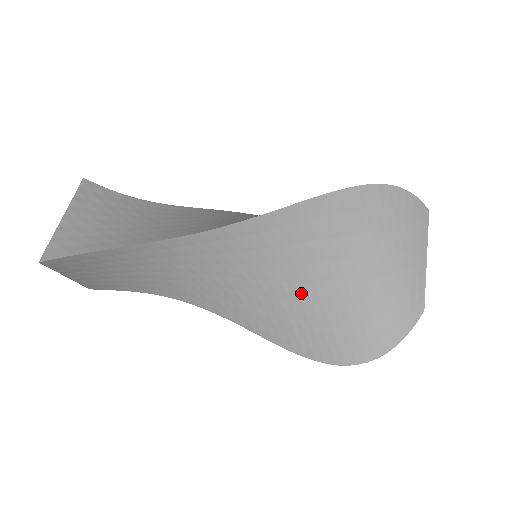
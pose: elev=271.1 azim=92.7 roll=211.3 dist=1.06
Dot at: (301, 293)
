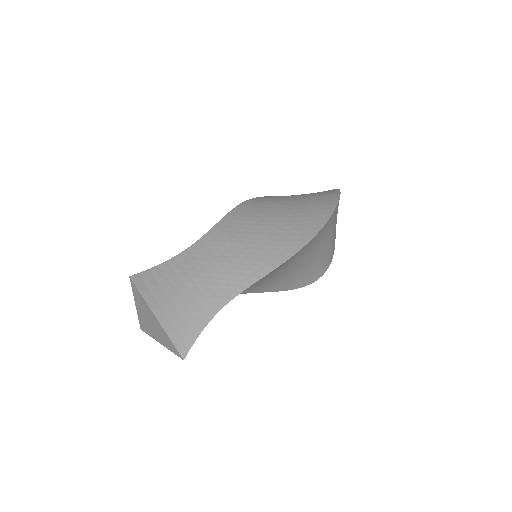
Dot at: (280, 221)
